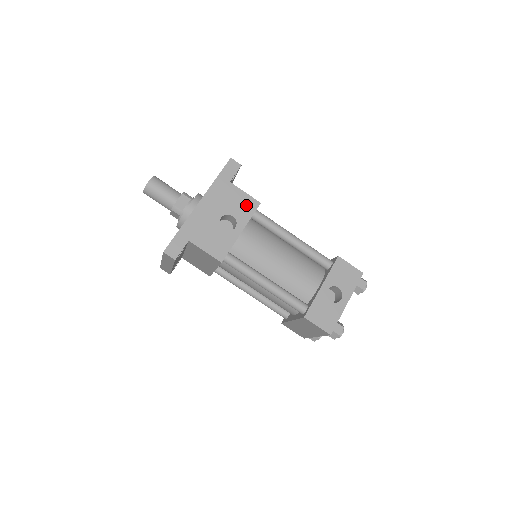
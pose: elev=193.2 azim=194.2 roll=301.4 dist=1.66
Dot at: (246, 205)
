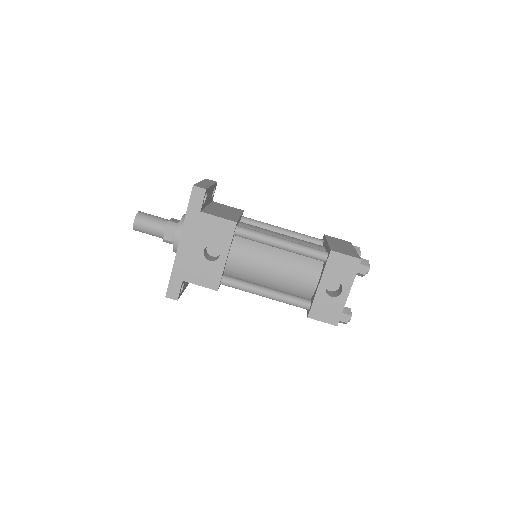
Dot at: (223, 230)
